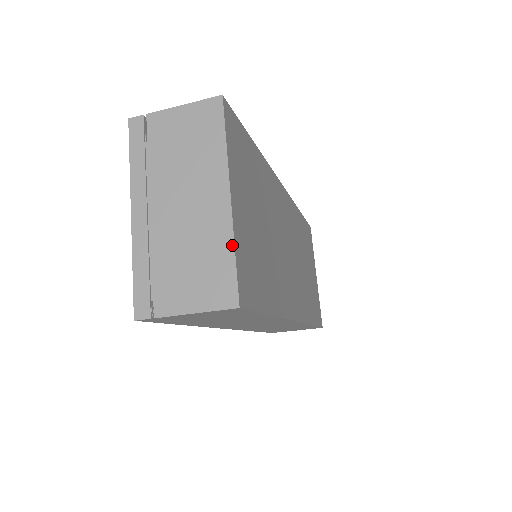
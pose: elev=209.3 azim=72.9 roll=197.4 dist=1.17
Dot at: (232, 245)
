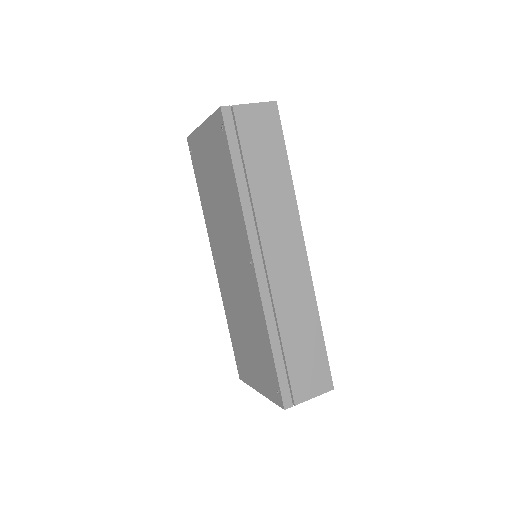
Dot at: occluded
